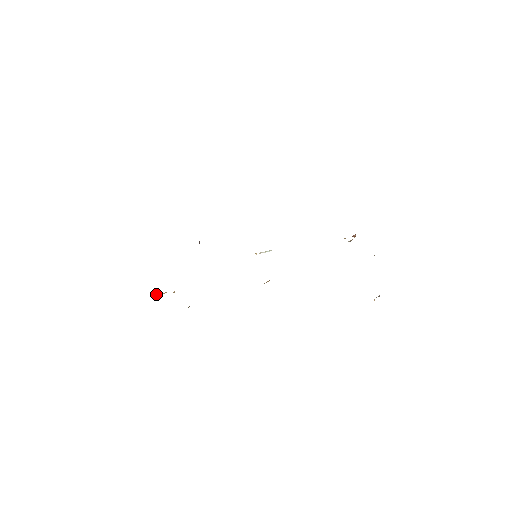
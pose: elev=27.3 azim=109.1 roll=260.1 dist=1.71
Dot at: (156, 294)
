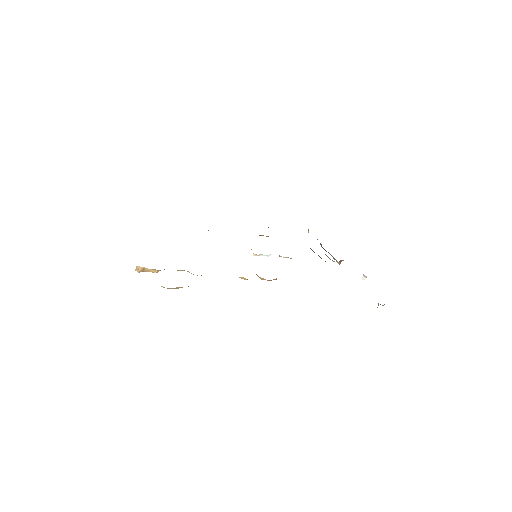
Dot at: (138, 266)
